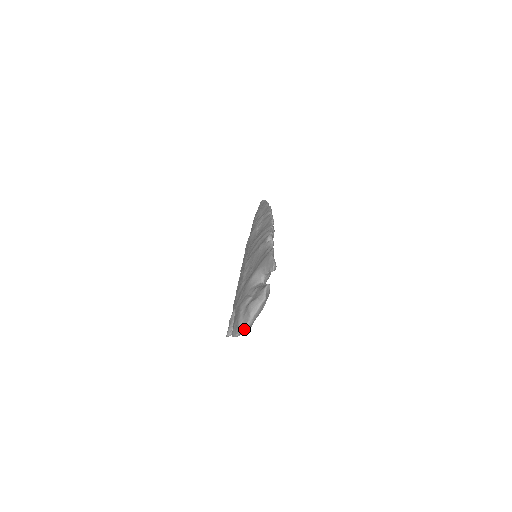
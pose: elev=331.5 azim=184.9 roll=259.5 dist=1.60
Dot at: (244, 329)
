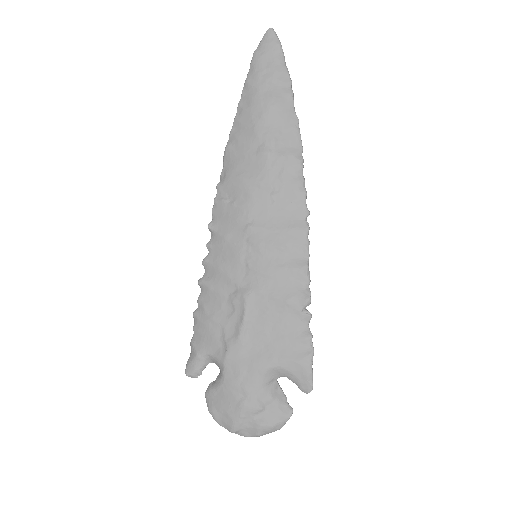
Dot at: (238, 434)
